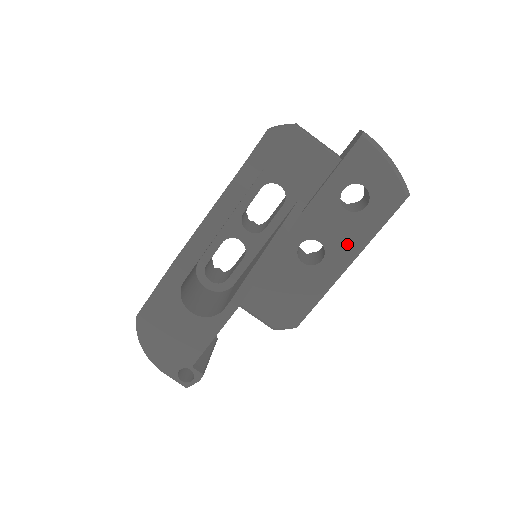
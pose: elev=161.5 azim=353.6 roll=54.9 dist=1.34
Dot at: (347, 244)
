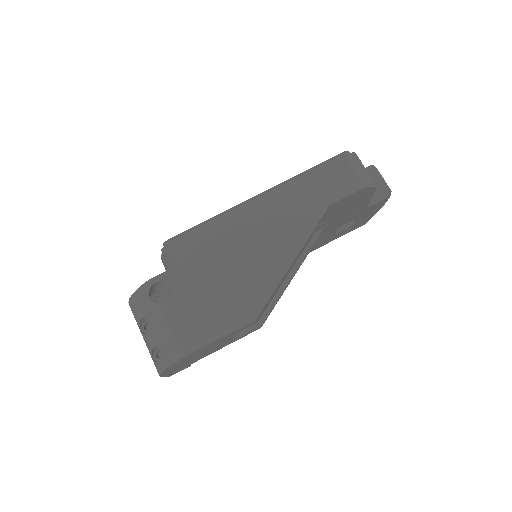
Dot at: (313, 248)
